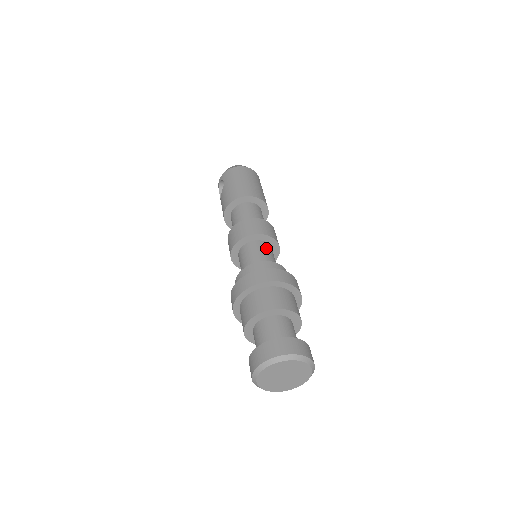
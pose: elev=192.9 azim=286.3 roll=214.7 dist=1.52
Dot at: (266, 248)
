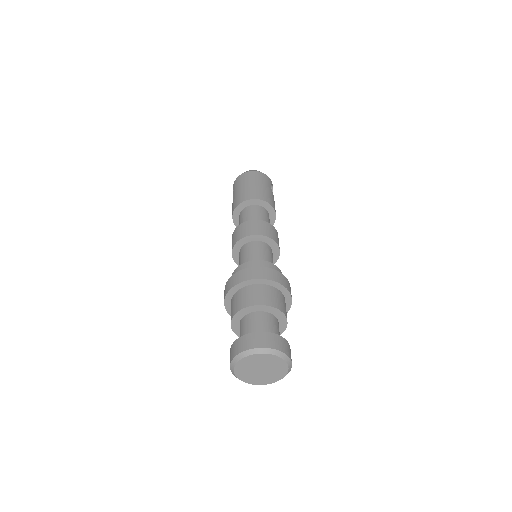
Dot at: (259, 247)
